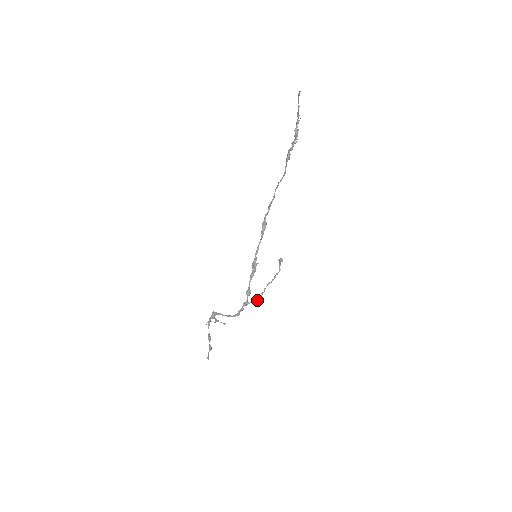
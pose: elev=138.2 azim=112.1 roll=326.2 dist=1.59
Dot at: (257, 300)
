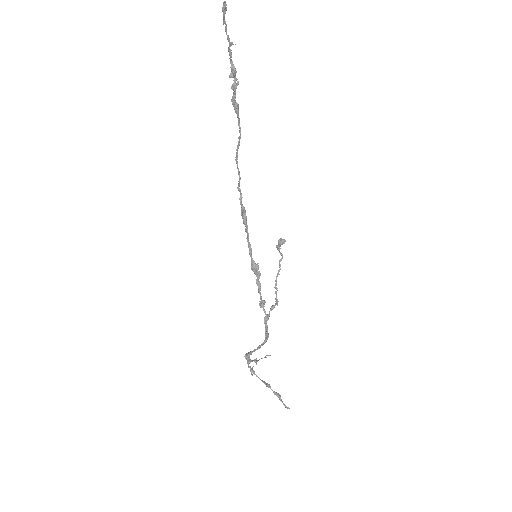
Dot at: (273, 305)
